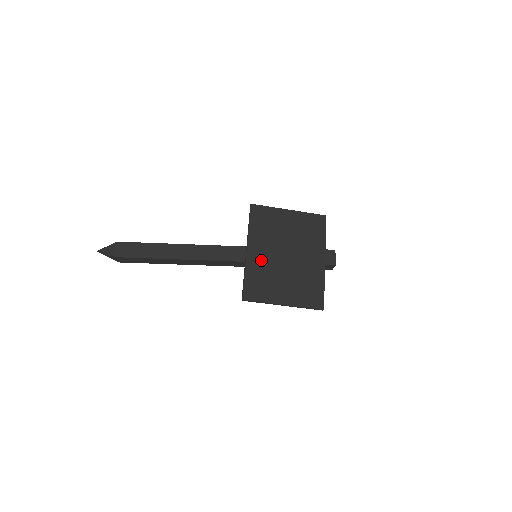
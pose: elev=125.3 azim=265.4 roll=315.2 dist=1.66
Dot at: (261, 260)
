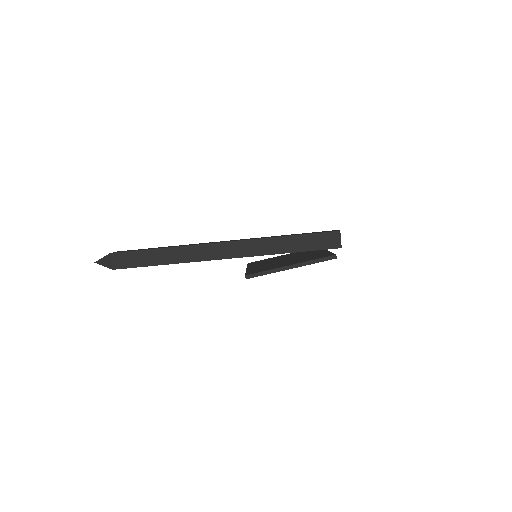
Dot at: occluded
